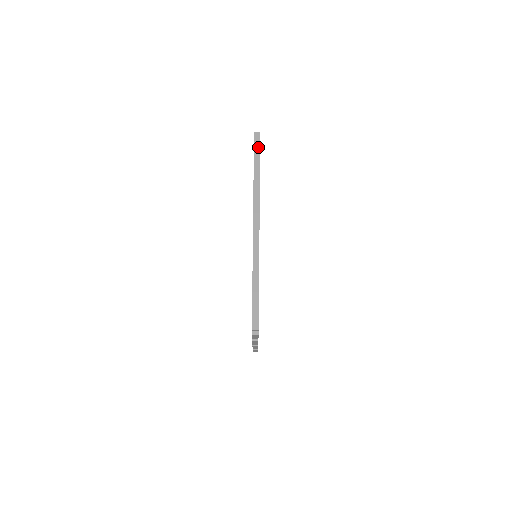
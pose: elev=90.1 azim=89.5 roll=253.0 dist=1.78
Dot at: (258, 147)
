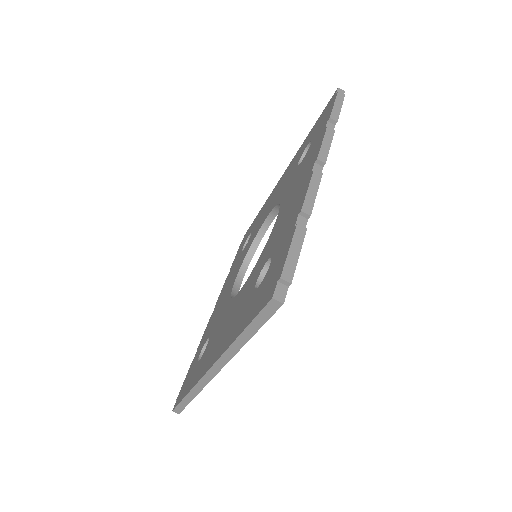
Dot at: (265, 318)
